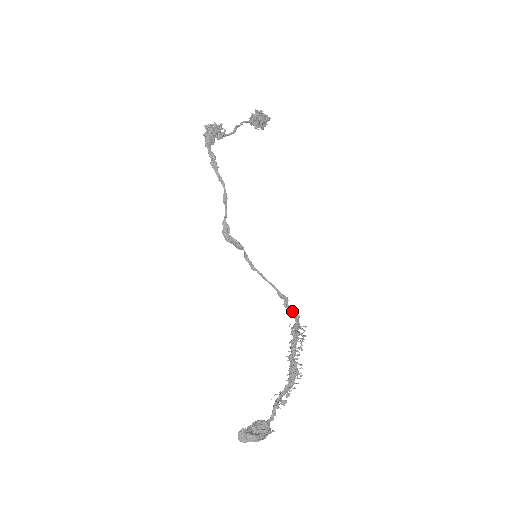
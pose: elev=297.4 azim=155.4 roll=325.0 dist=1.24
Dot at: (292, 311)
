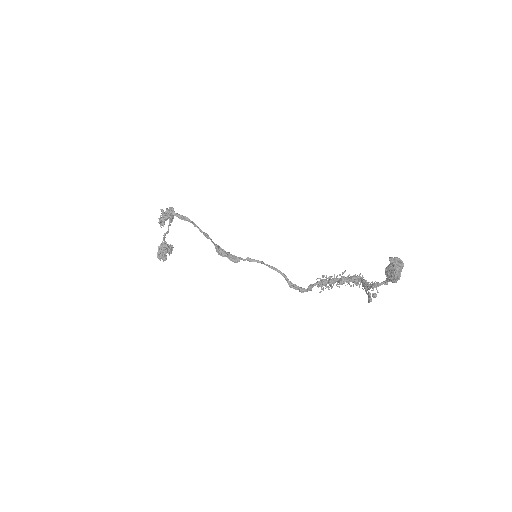
Dot at: (304, 288)
